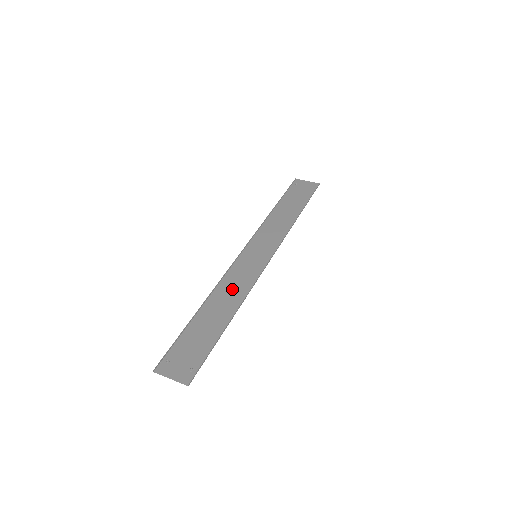
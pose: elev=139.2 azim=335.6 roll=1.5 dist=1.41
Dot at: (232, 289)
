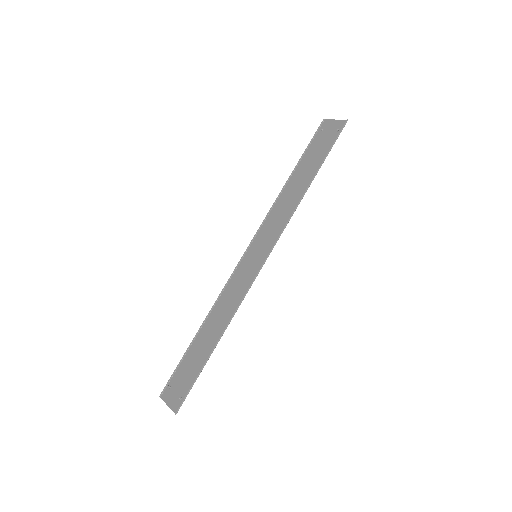
Dot at: (227, 304)
